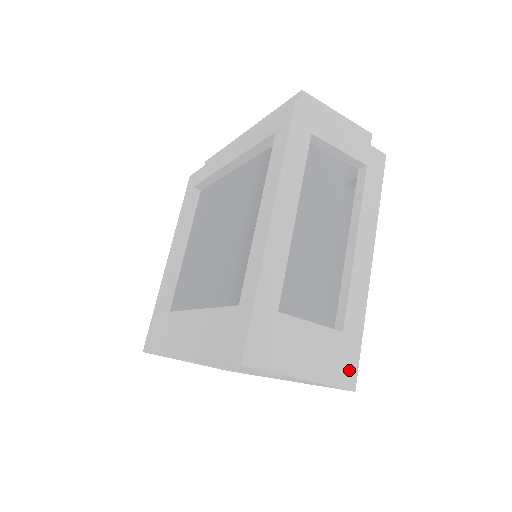
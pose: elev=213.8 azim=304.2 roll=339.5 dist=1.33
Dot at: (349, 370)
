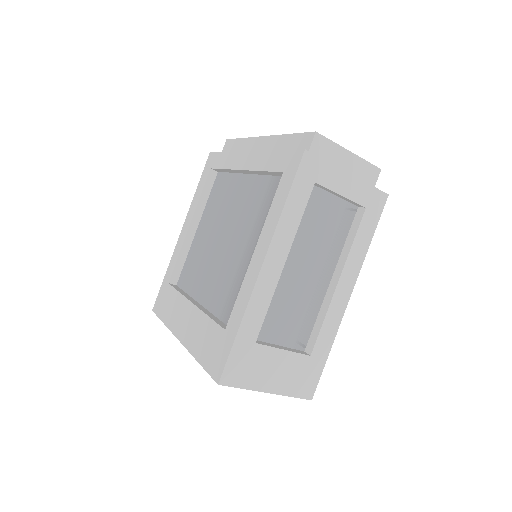
Dot at: (310, 385)
